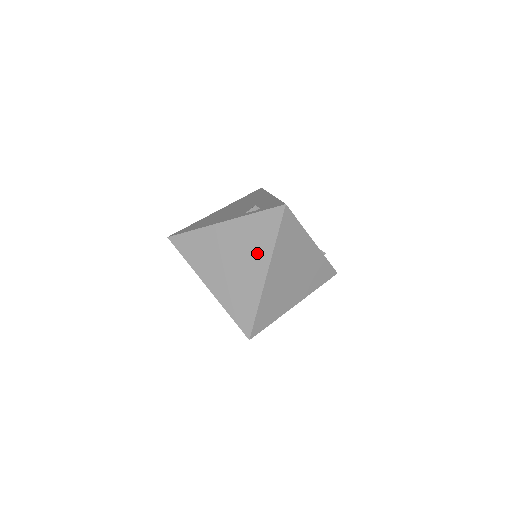
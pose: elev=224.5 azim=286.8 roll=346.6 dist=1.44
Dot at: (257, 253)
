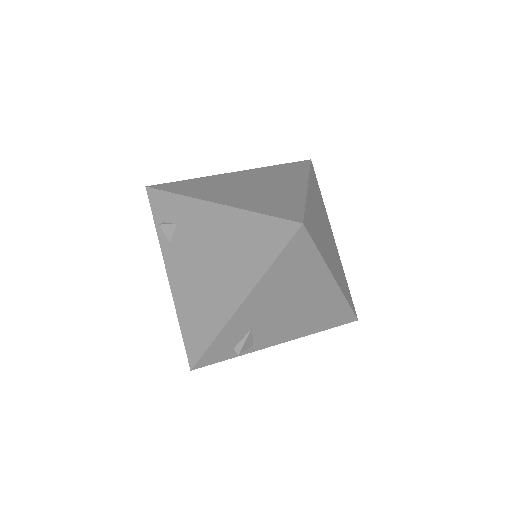
Dot at: (288, 178)
